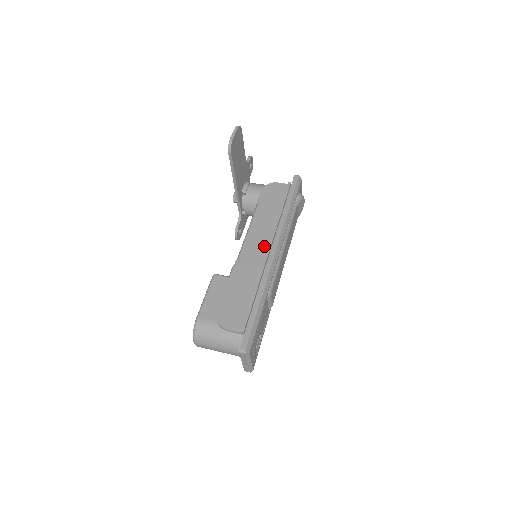
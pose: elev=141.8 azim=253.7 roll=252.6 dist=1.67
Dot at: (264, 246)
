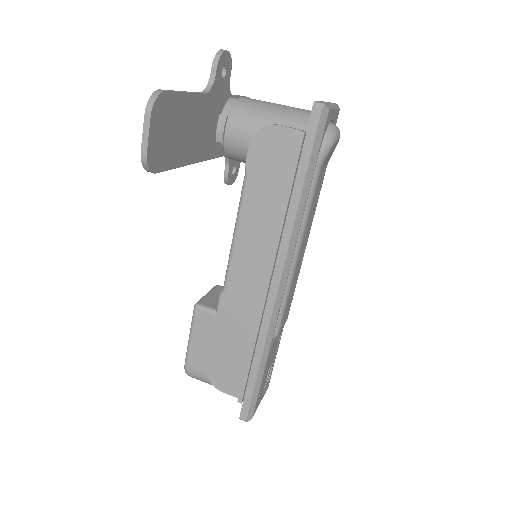
Dot at: (260, 273)
